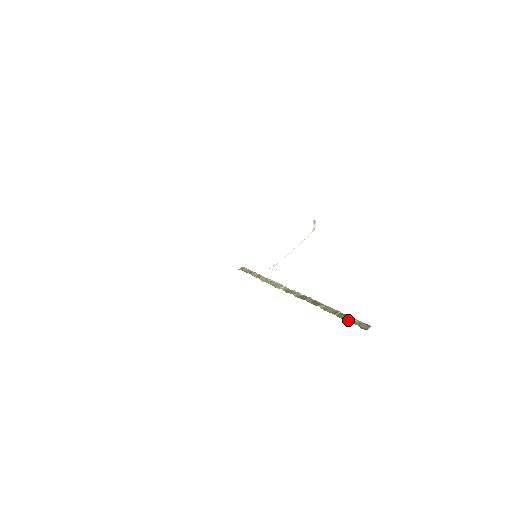
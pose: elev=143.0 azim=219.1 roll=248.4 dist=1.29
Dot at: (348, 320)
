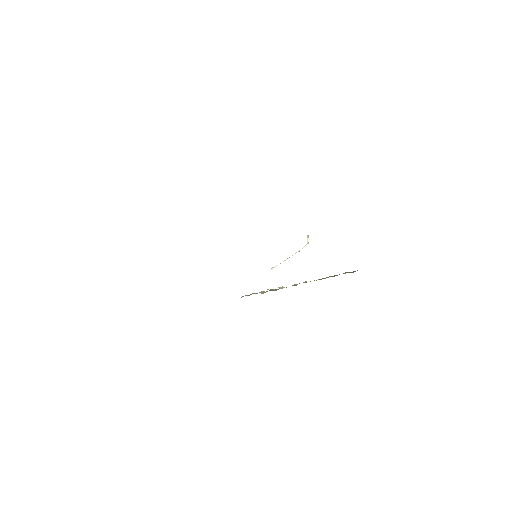
Dot at: occluded
